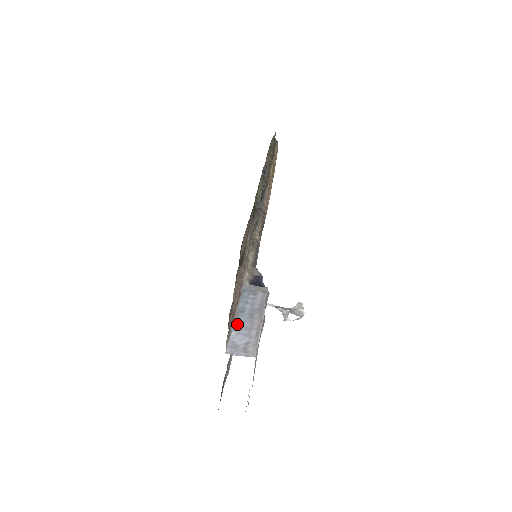
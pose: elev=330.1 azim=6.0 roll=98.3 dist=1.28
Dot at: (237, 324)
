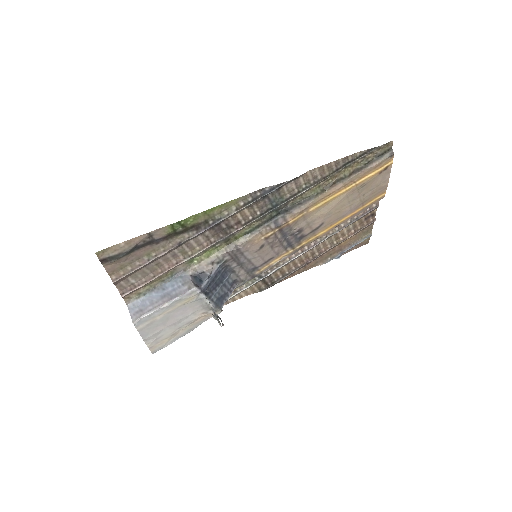
Dot at: (152, 294)
